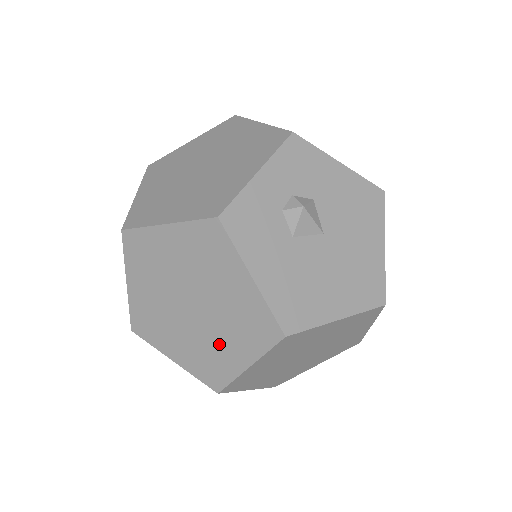
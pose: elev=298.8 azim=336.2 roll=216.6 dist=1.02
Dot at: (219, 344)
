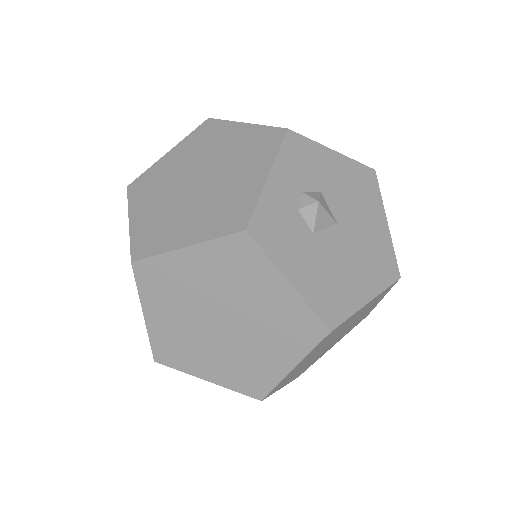
Dot at: (258, 354)
